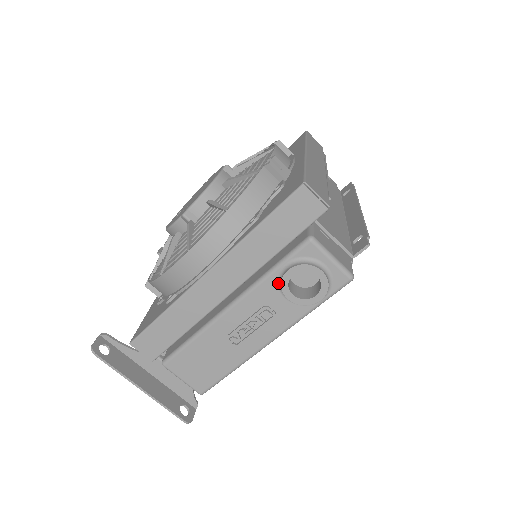
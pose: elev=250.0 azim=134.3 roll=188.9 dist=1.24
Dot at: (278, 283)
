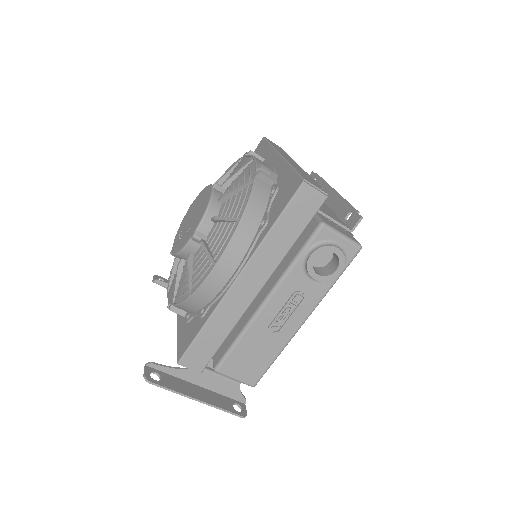
Dot at: (303, 269)
